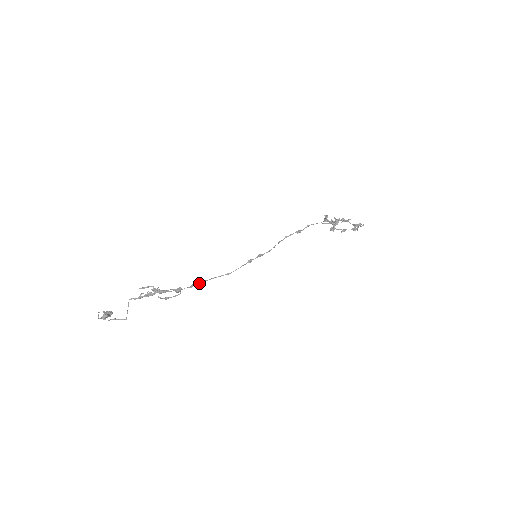
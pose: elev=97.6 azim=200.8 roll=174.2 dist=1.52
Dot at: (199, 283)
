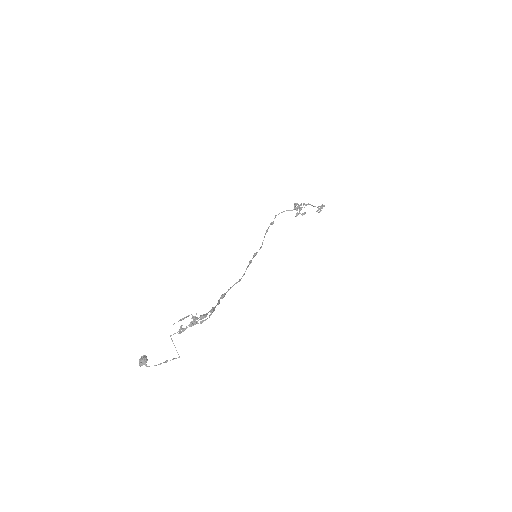
Dot at: (222, 297)
